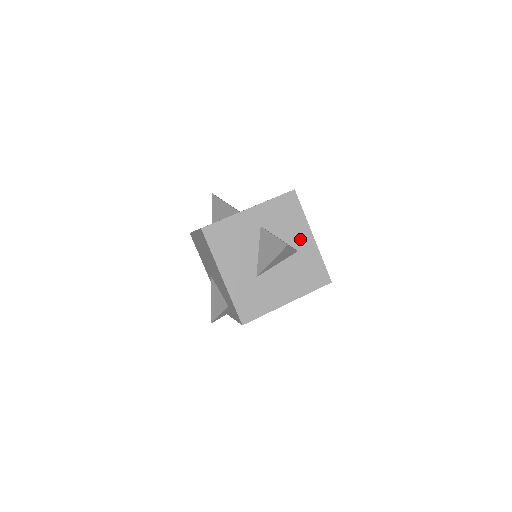
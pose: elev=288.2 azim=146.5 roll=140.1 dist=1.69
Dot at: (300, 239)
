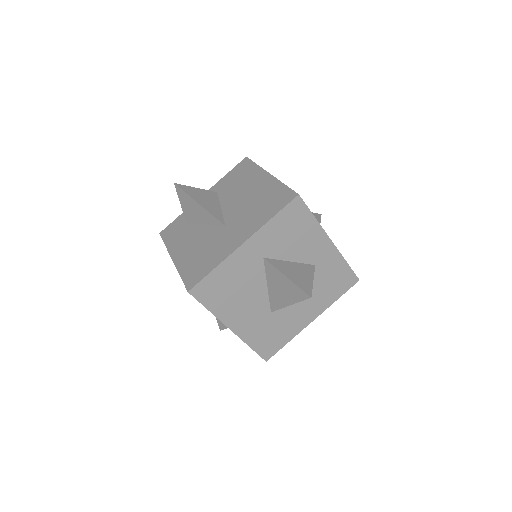
Dot at: (316, 251)
